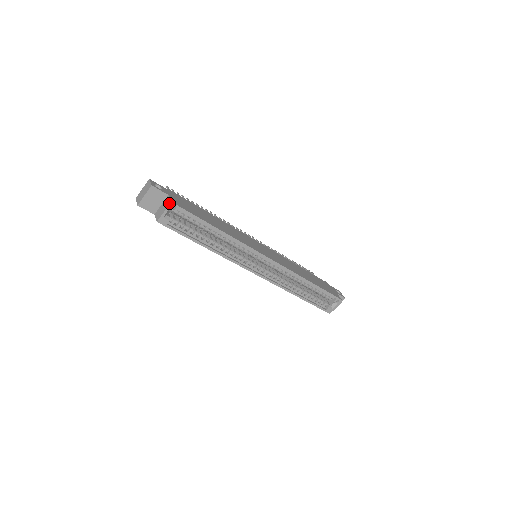
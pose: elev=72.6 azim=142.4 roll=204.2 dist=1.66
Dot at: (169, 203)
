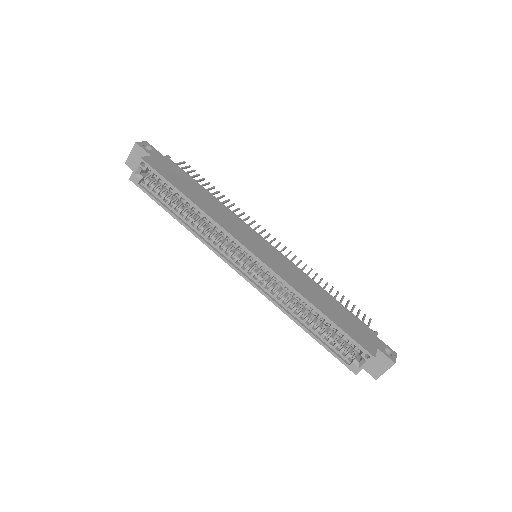
Dot at: (140, 159)
